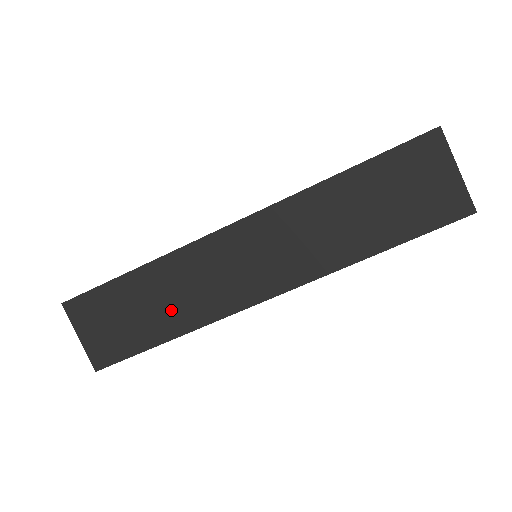
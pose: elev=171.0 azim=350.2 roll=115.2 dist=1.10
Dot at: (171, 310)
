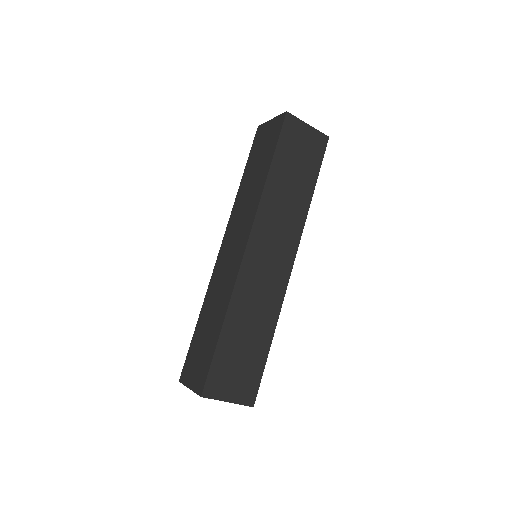
Dot at: (259, 324)
